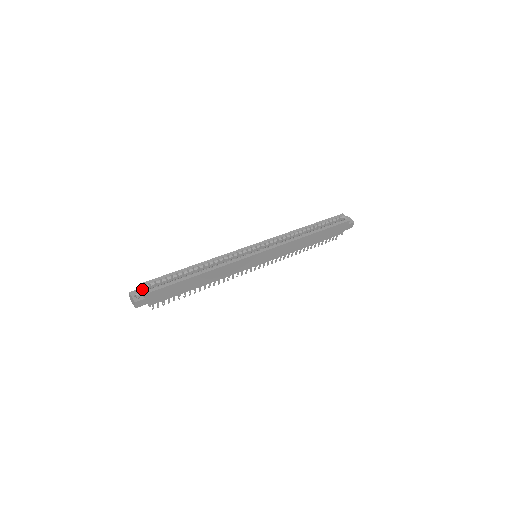
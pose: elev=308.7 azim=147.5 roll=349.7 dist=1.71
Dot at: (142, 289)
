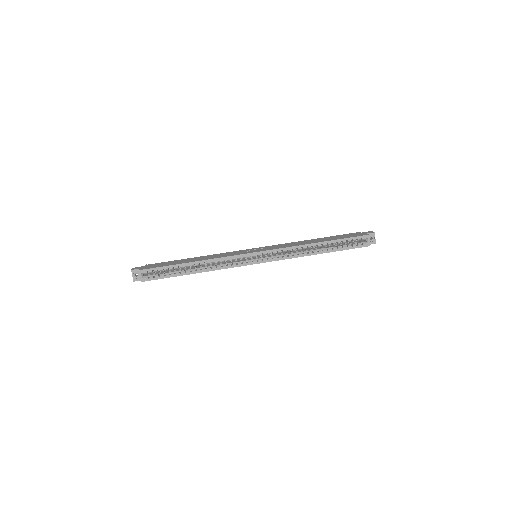
Dot at: (140, 276)
